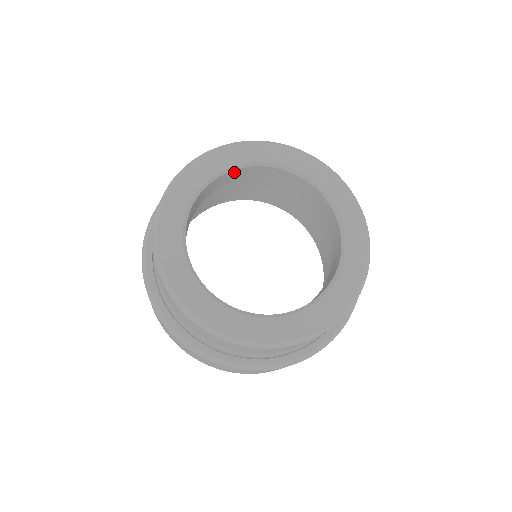
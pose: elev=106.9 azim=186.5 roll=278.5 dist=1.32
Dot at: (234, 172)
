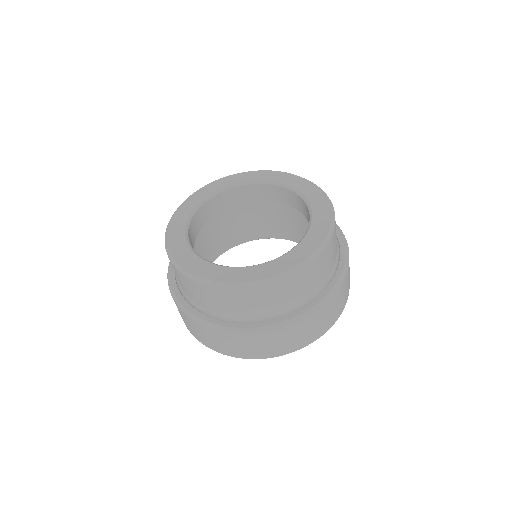
Dot at: (267, 187)
